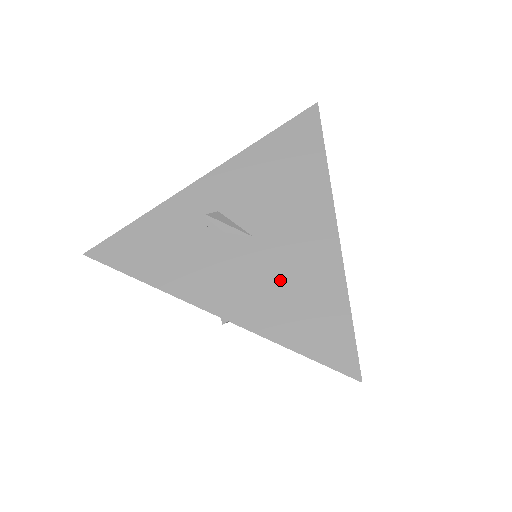
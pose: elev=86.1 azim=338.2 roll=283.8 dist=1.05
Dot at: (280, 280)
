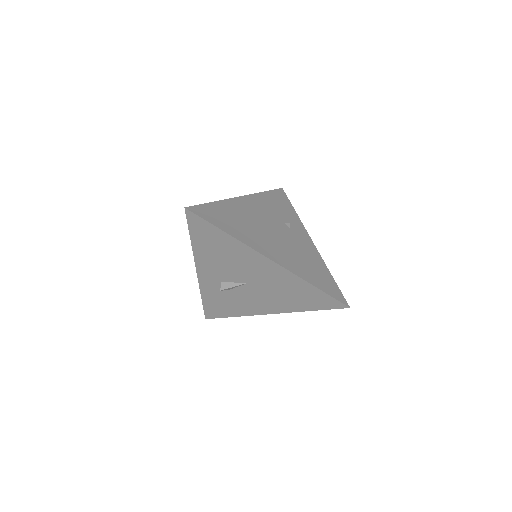
Dot at: (277, 292)
